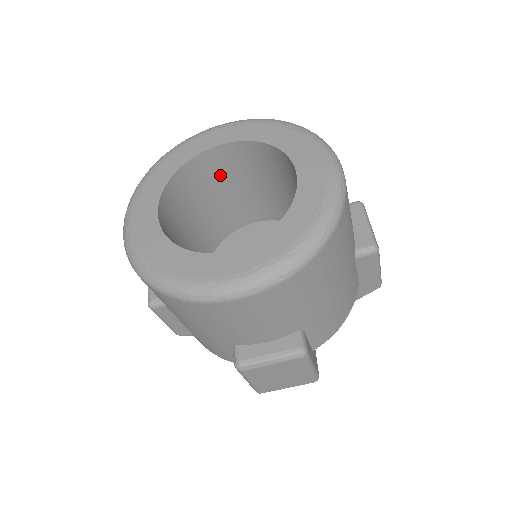
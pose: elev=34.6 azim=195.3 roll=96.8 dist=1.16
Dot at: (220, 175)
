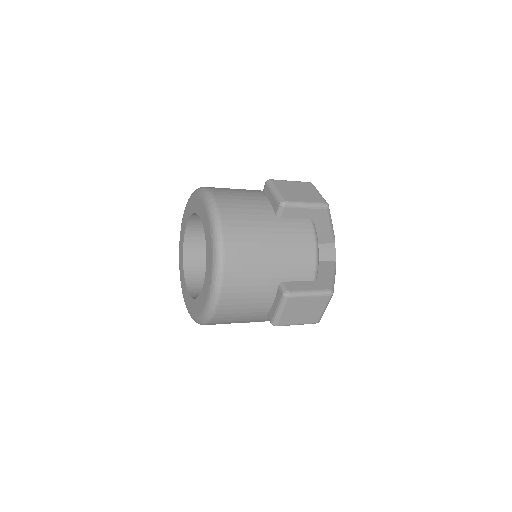
Dot at: occluded
